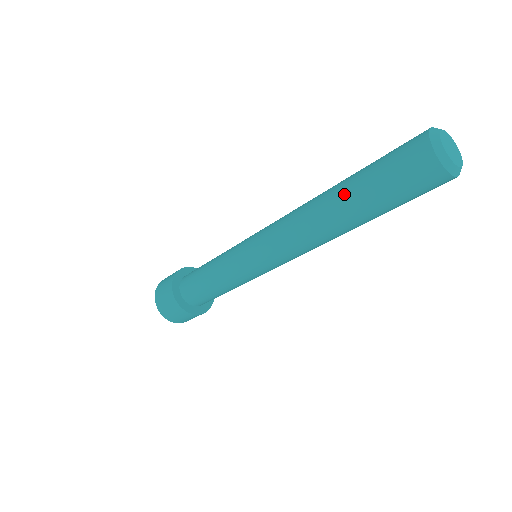
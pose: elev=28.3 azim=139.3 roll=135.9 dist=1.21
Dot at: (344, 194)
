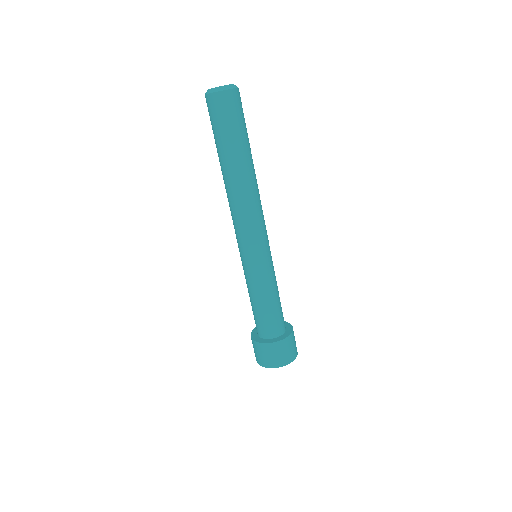
Dot at: occluded
